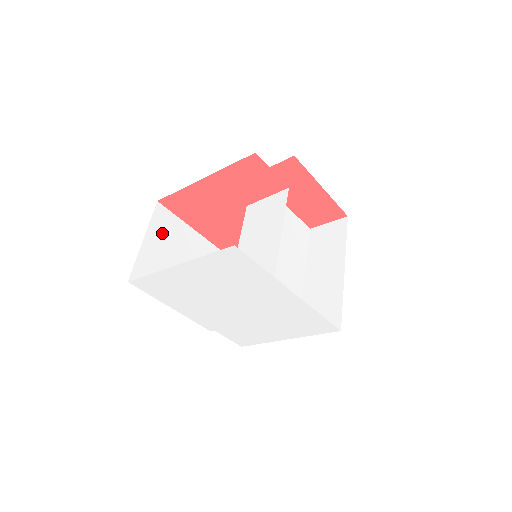
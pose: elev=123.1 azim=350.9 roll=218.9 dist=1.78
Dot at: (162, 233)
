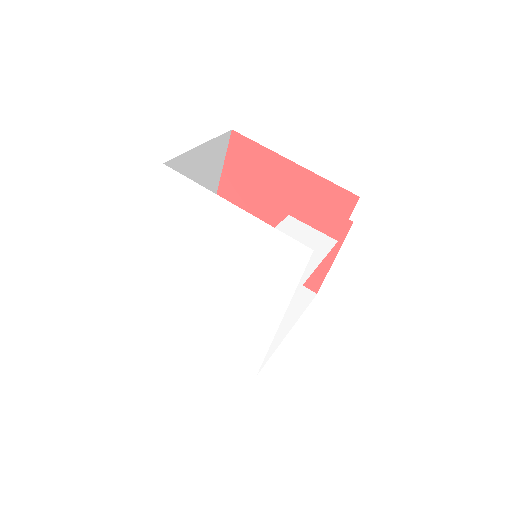
Dot at: (210, 156)
